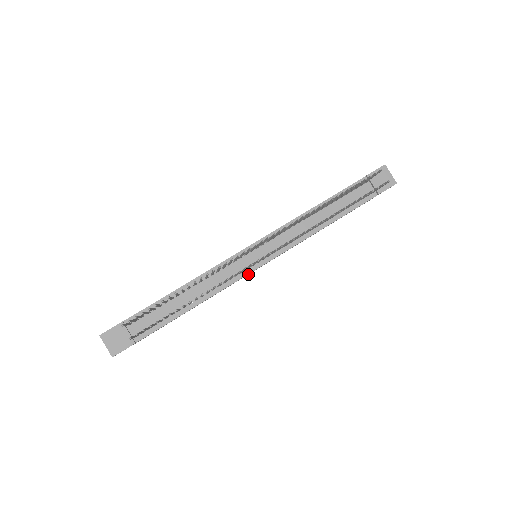
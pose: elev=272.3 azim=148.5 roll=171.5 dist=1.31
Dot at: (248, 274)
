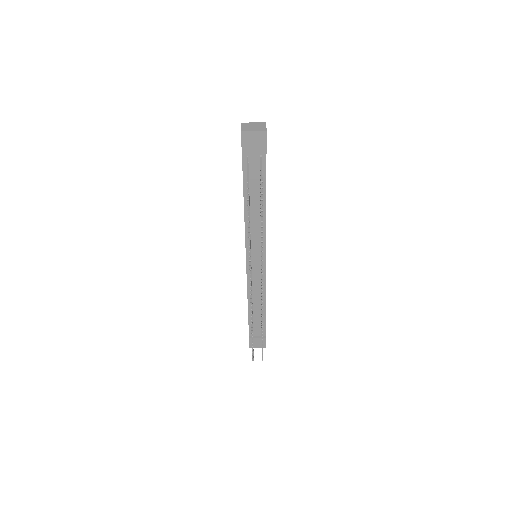
Dot at: occluded
